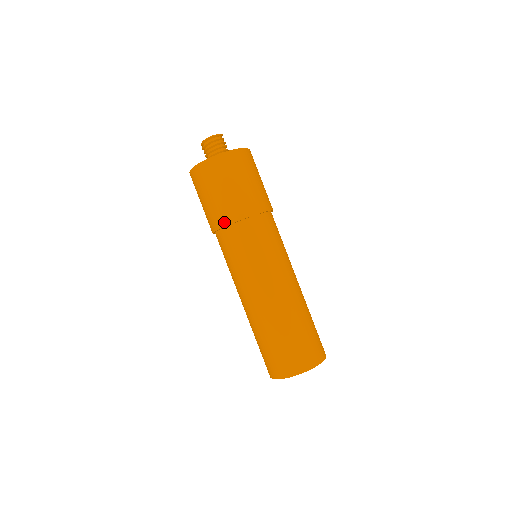
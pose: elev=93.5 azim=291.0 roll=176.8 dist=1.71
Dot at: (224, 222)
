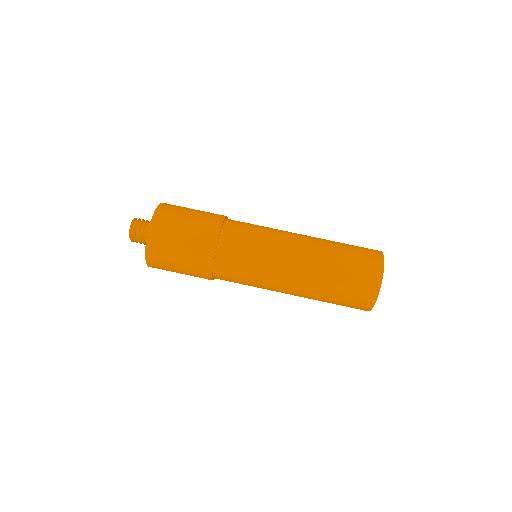
Dot at: (212, 245)
